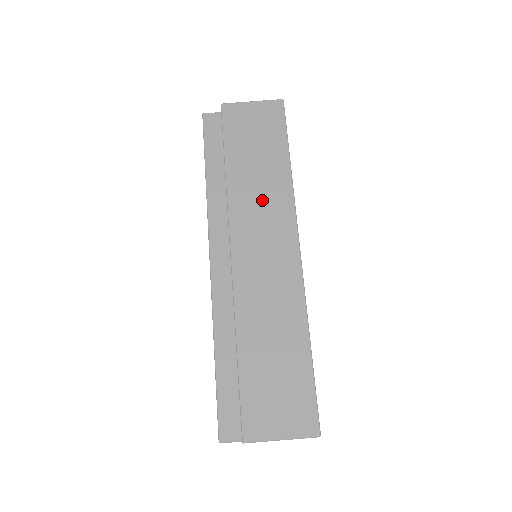
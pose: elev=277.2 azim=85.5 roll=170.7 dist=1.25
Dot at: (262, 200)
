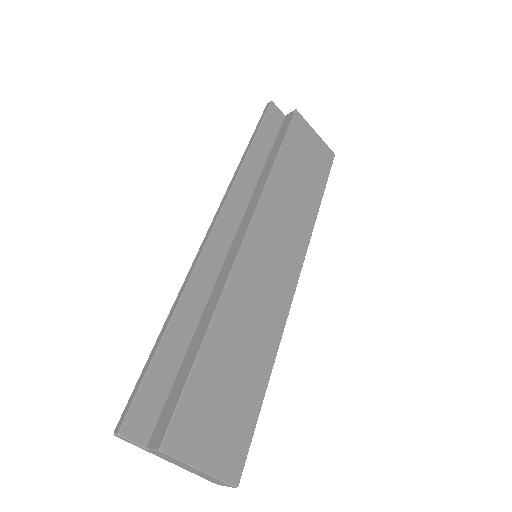
Dot at: (290, 213)
